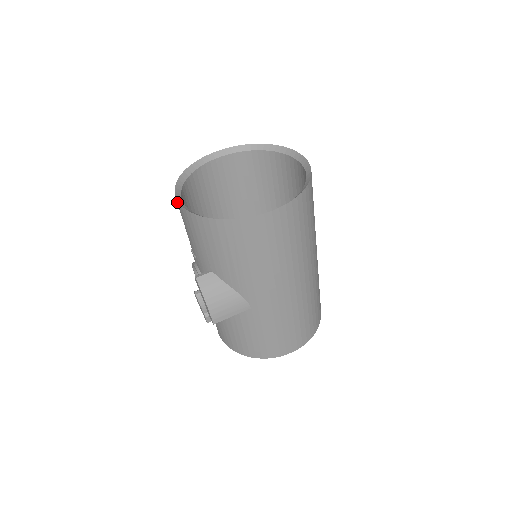
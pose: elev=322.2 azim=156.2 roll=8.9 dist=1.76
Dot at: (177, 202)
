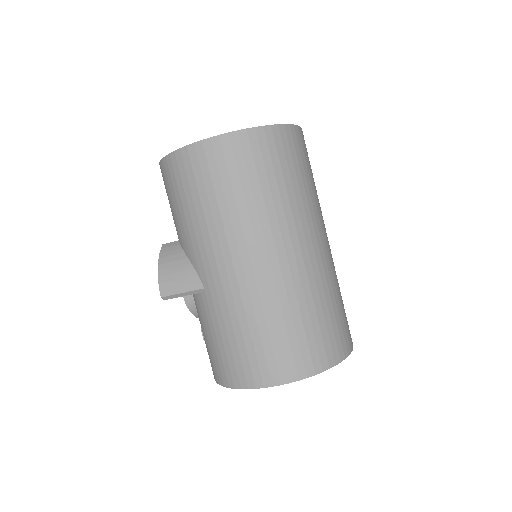
Dot at: occluded
